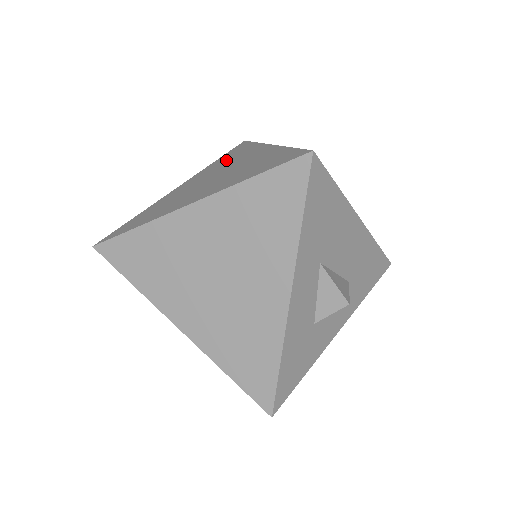
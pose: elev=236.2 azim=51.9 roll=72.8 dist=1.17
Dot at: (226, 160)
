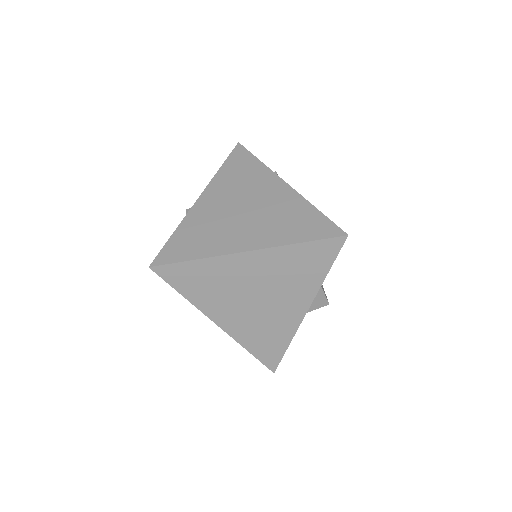
Dot at: (239, 178)
